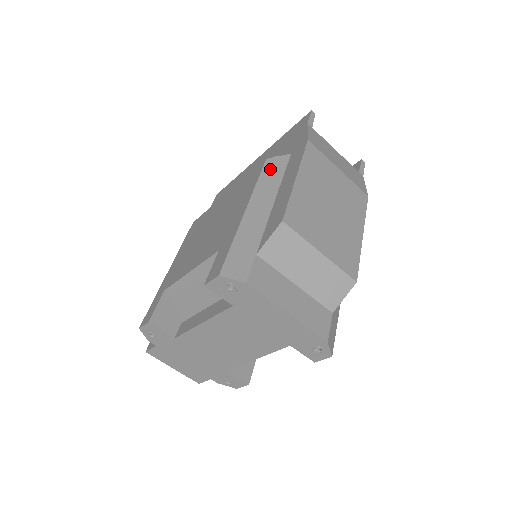
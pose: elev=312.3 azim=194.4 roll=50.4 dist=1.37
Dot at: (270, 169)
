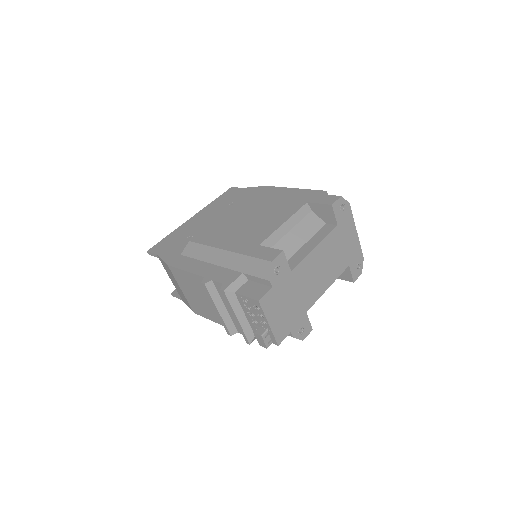
Dot at: occluded
